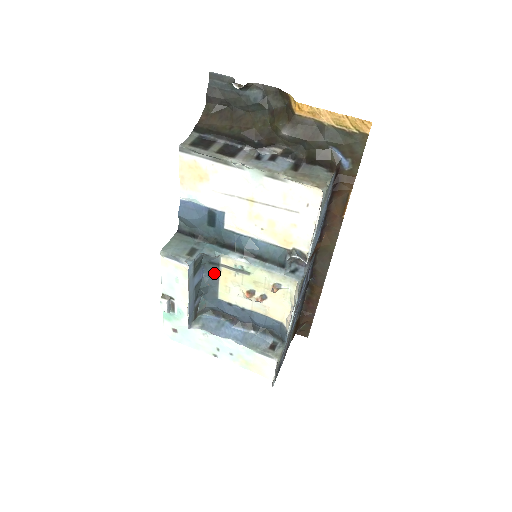
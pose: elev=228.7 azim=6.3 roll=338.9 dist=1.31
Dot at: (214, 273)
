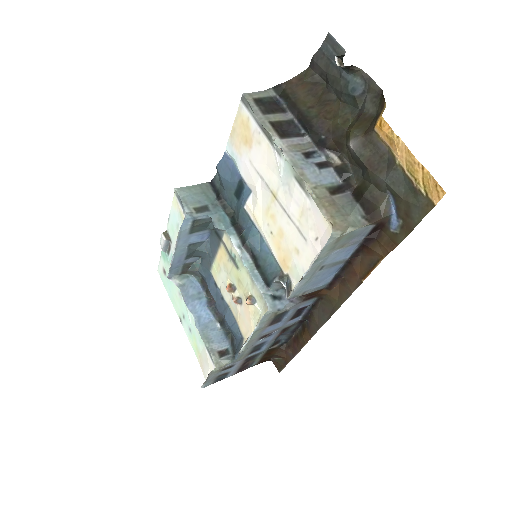
Dot at: (215, 244)
